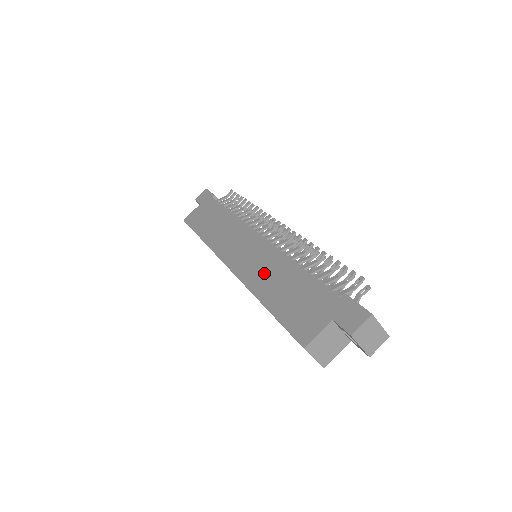
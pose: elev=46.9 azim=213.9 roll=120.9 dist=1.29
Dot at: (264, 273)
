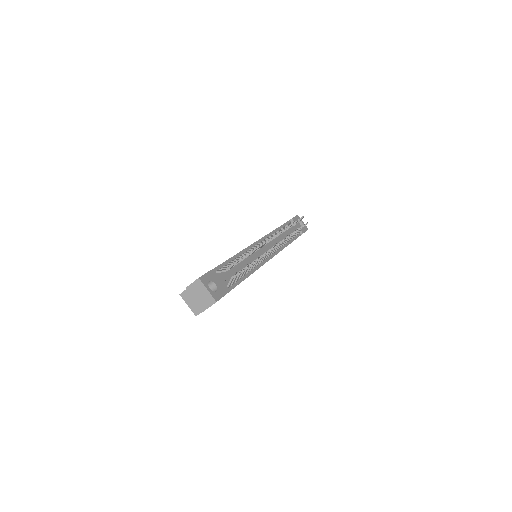
Dot at: occluded
